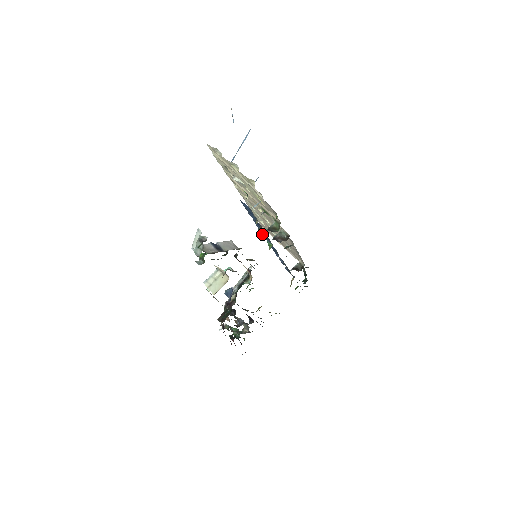
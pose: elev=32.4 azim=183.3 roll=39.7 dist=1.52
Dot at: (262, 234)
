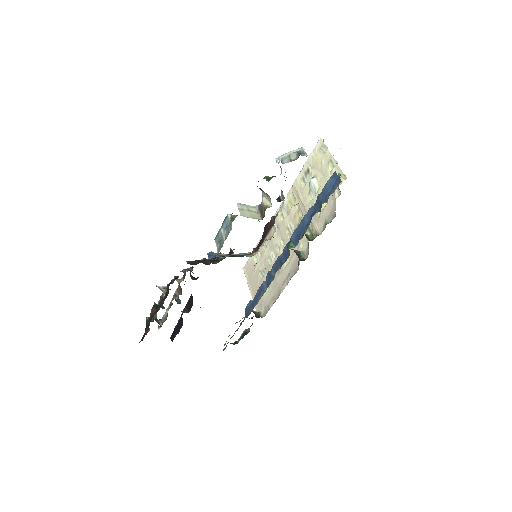
Dot at: (293, 233)
